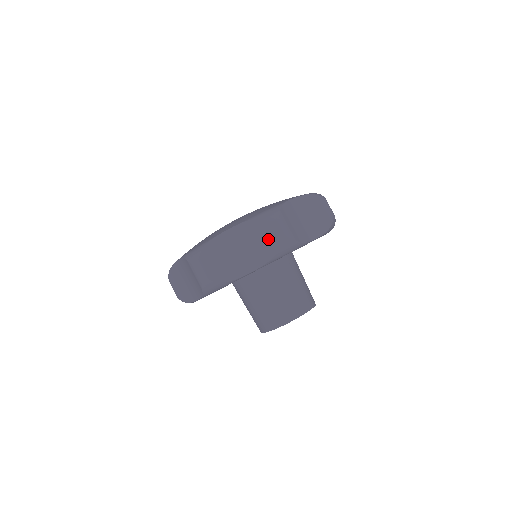
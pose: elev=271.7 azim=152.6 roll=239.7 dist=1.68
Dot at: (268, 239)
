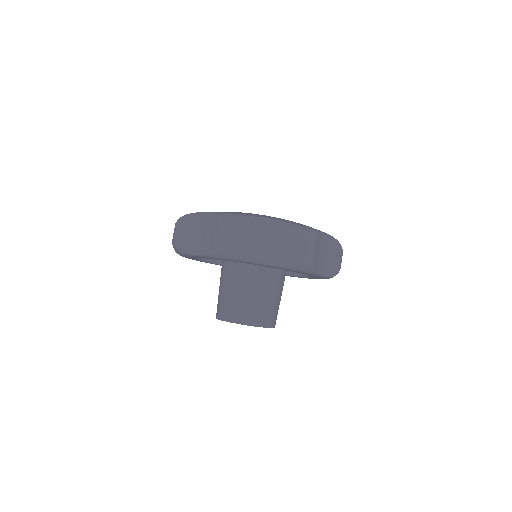
Dot at: (213, 236)
